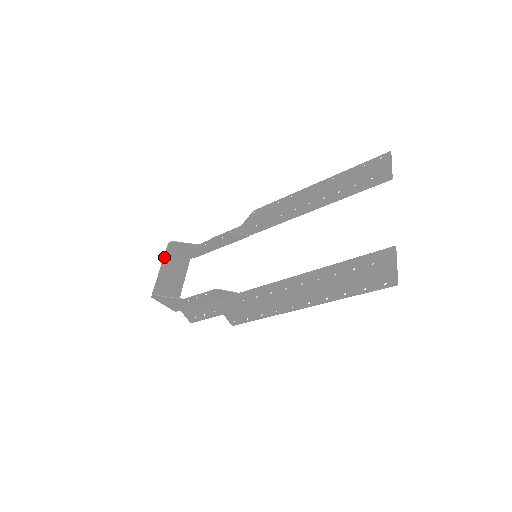
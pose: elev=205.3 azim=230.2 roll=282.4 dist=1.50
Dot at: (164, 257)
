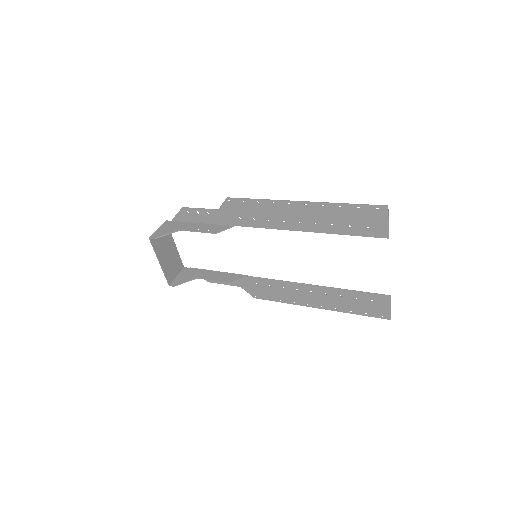
Dot at: (155, 252)
